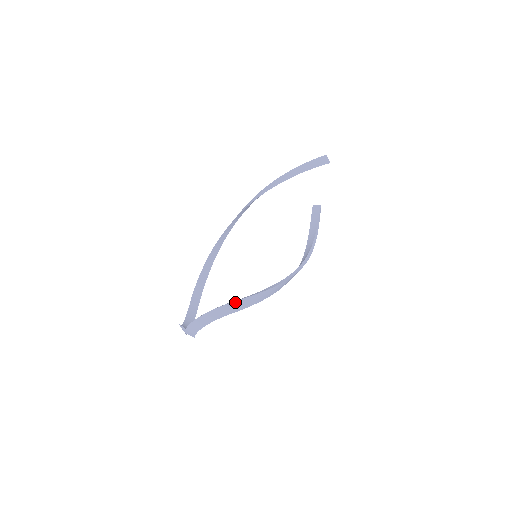
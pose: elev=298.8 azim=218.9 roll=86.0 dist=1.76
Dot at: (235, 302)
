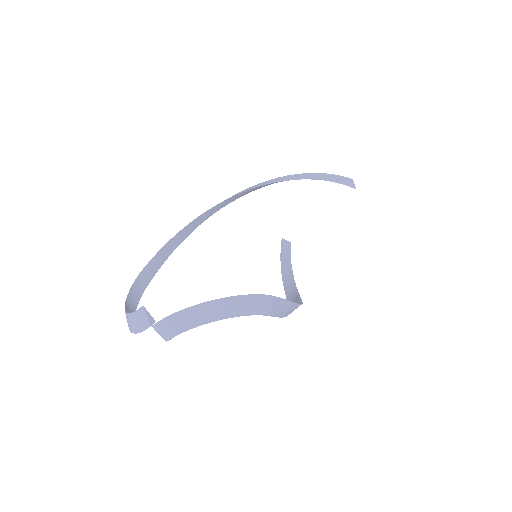
Dot at: (274, 298)
